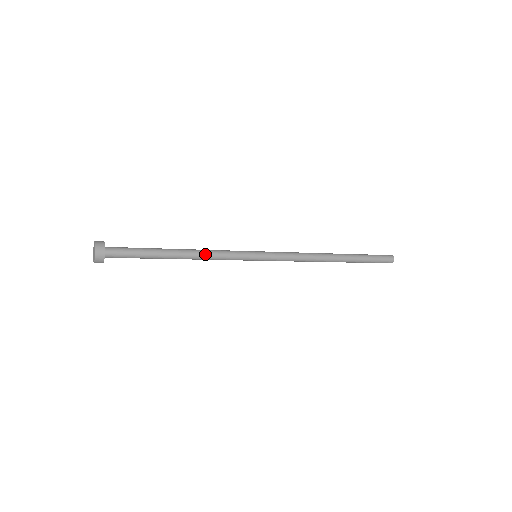
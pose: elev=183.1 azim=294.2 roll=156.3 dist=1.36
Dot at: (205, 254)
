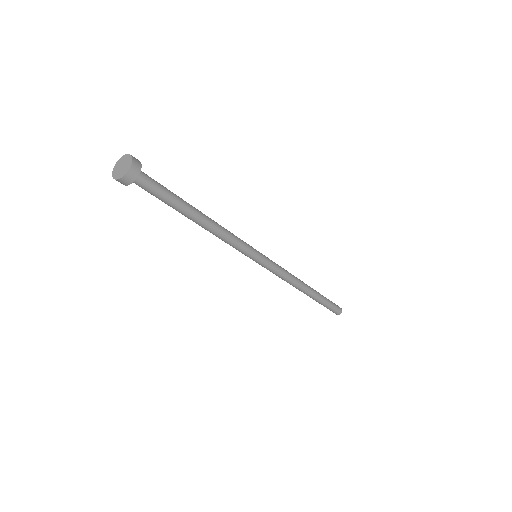
Dot at: (221, 232)
